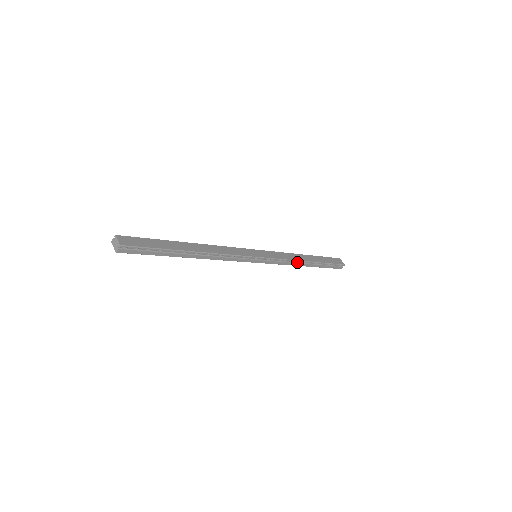
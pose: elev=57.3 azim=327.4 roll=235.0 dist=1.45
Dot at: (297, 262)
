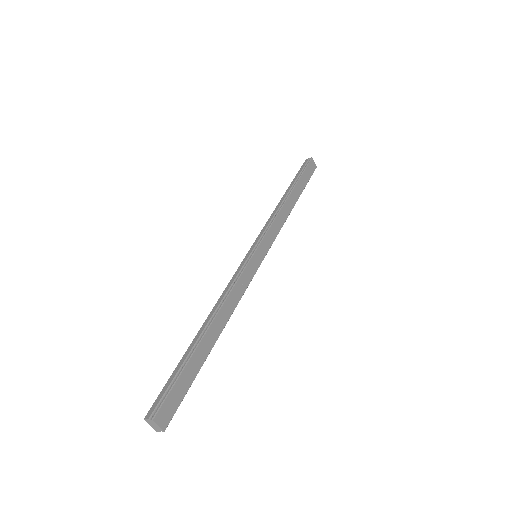
Dot at: (285, 217)
